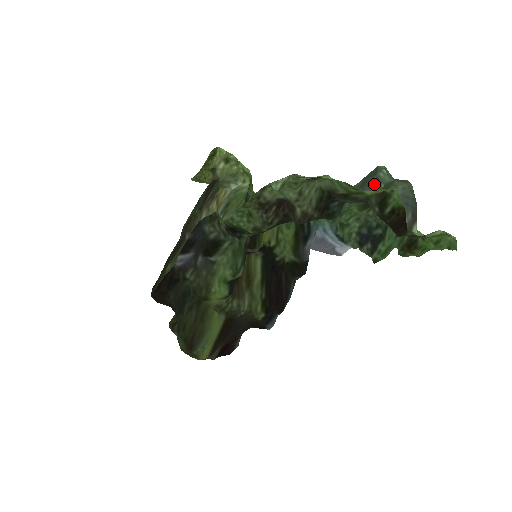
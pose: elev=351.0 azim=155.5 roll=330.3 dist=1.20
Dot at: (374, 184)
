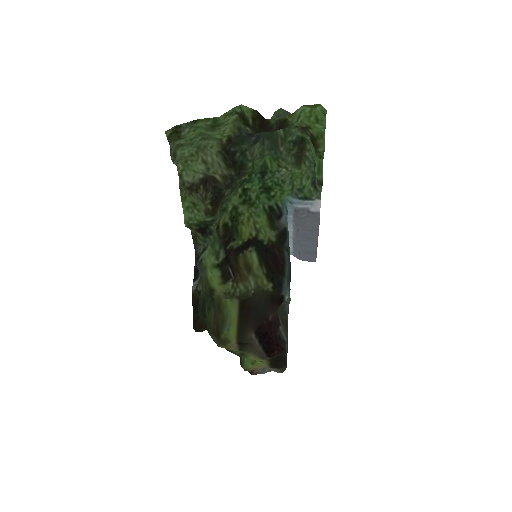
Dot at: occluded
